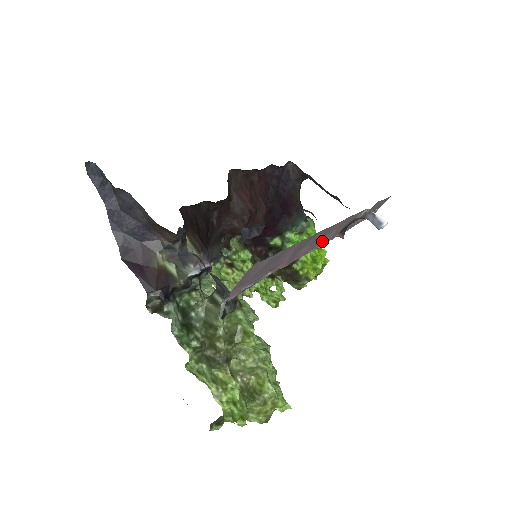
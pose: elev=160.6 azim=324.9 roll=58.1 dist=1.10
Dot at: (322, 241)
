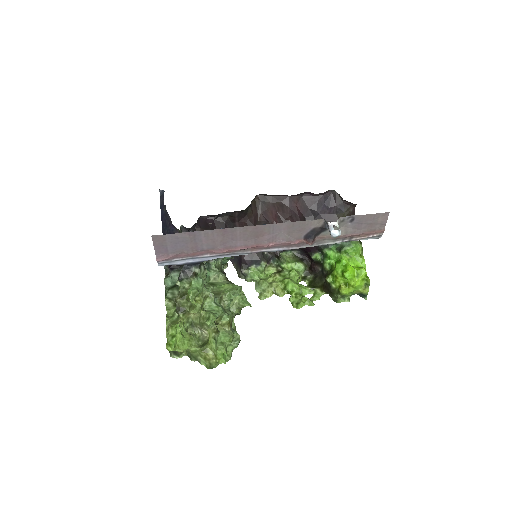
Dot at: (273, 242)
